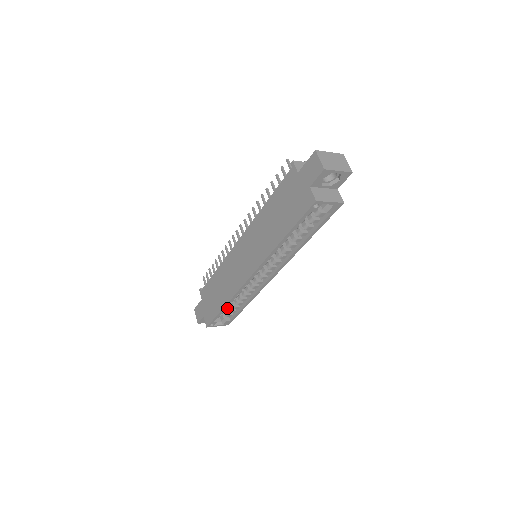
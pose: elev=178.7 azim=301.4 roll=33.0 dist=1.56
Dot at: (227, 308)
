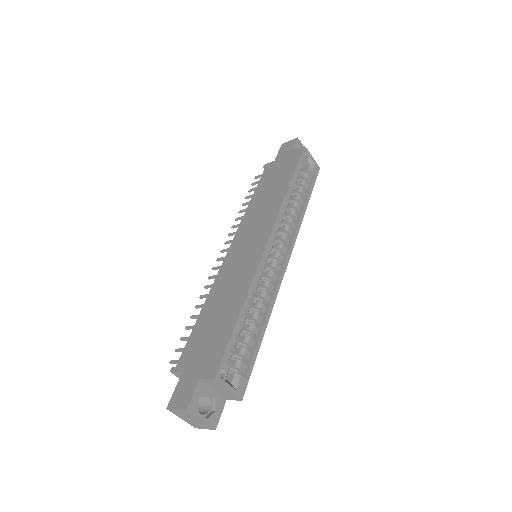
Dot at: (235, 353)
